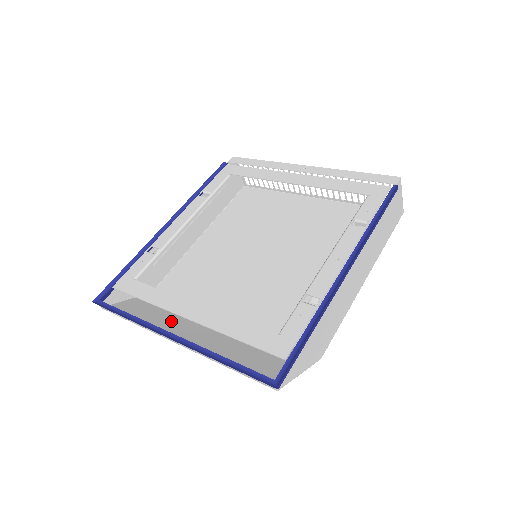
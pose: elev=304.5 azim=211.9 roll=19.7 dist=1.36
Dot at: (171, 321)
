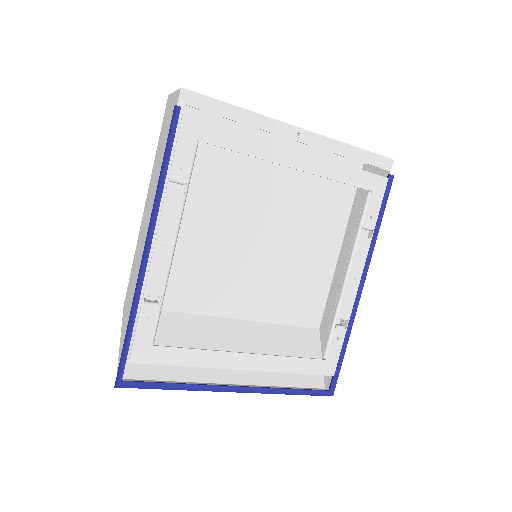
Dot at: occluded
